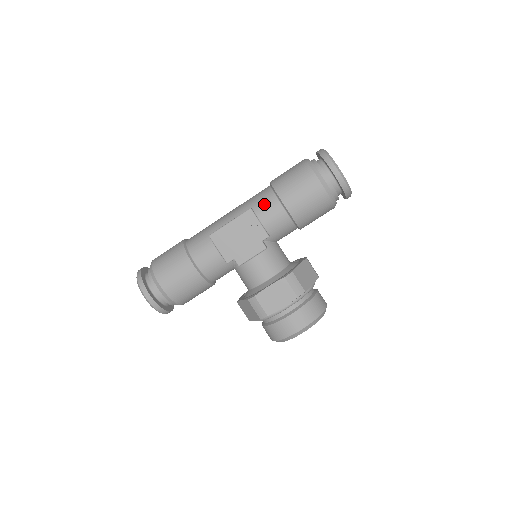
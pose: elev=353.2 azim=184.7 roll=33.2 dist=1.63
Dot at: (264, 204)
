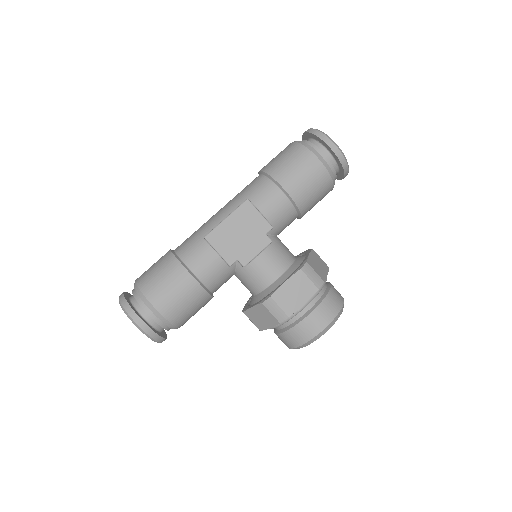
Dot at: (261, 193)
